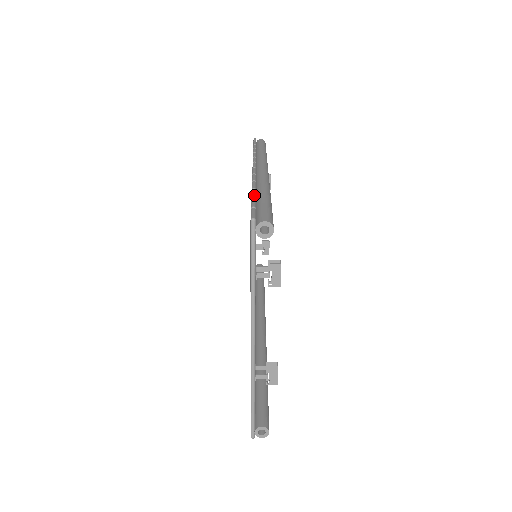
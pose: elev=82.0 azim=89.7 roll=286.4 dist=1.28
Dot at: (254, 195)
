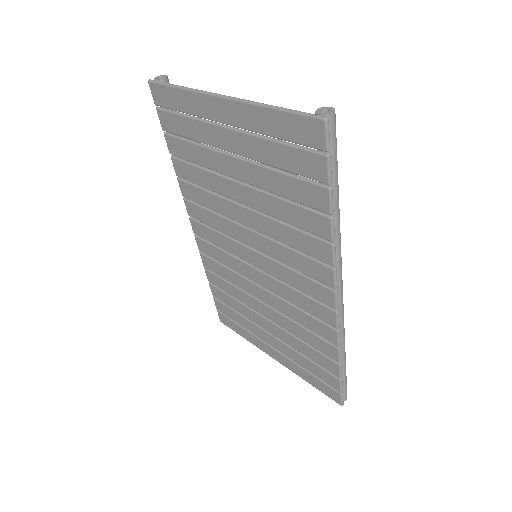
Dot at: (165, 135)
